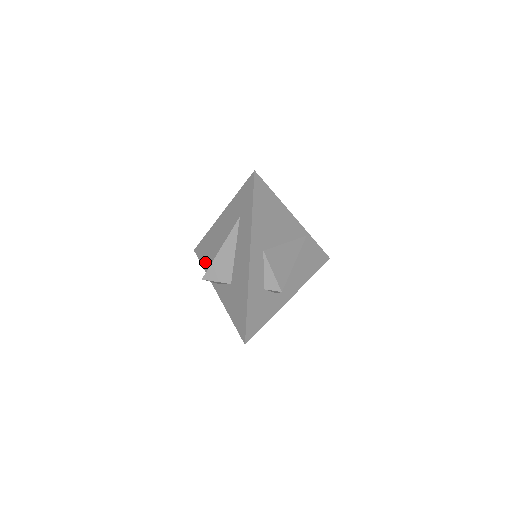
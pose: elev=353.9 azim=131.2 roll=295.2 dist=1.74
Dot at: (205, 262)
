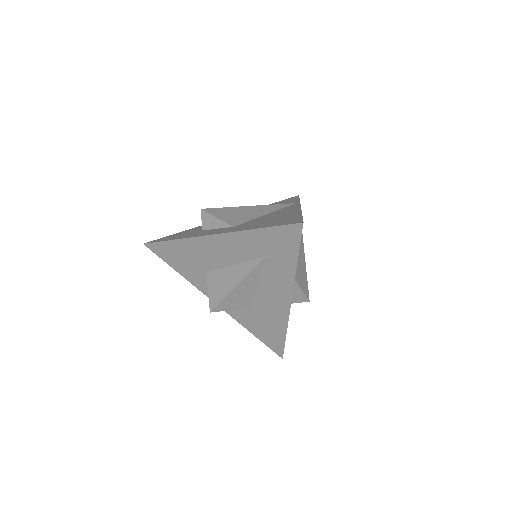
Dot at: (180, 268)
